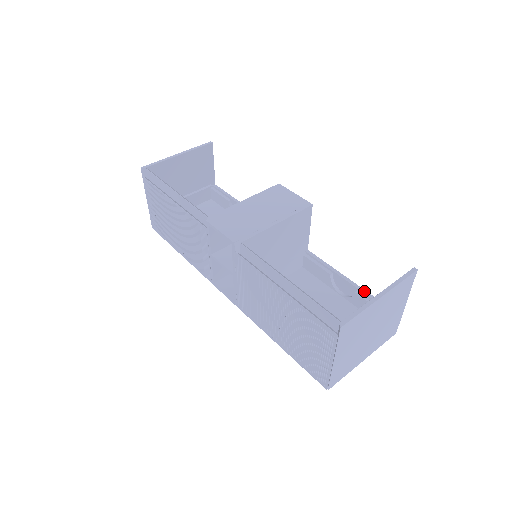
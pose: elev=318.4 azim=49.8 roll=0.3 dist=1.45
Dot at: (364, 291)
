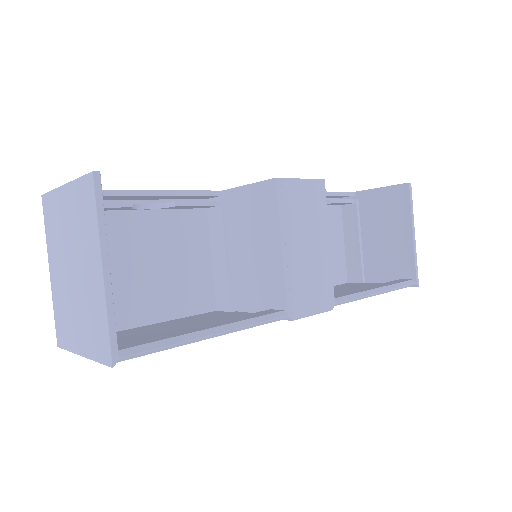
Dot at: (330, 194)
